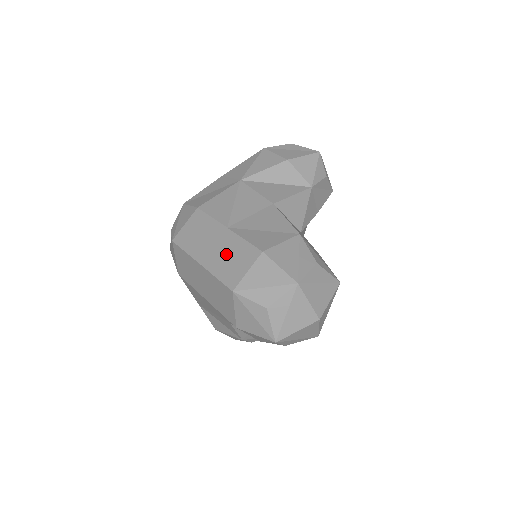
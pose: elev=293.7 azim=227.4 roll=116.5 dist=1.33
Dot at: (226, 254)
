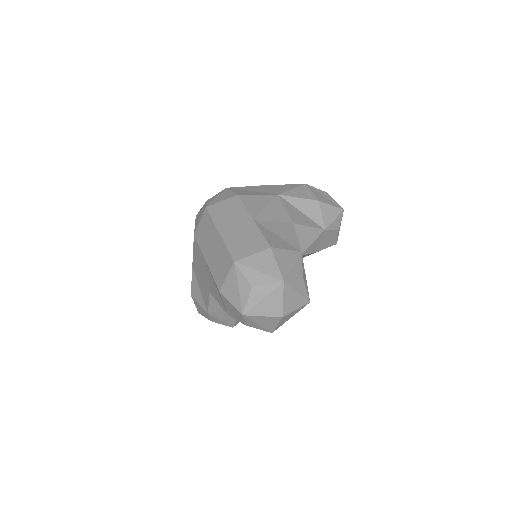
Dot at: (243, 236)
